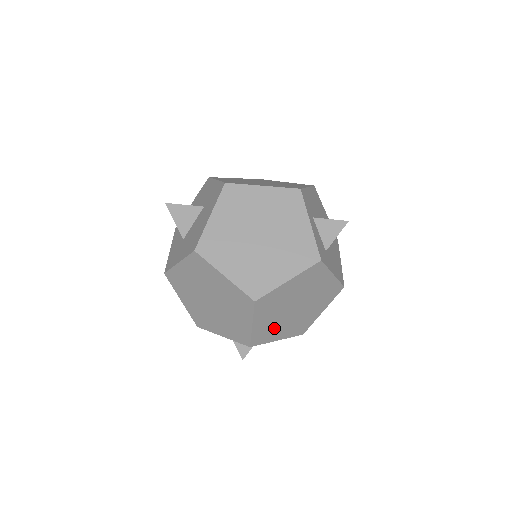
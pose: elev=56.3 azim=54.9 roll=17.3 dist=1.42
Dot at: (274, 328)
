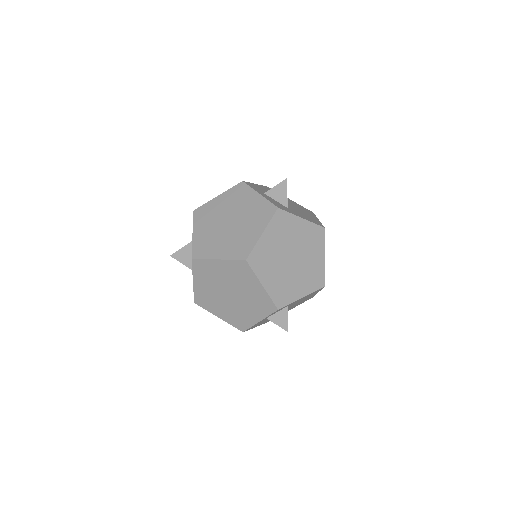
Dot at: (287, 285)
